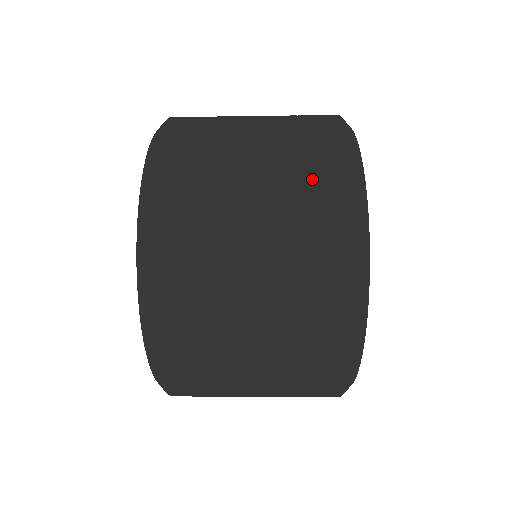
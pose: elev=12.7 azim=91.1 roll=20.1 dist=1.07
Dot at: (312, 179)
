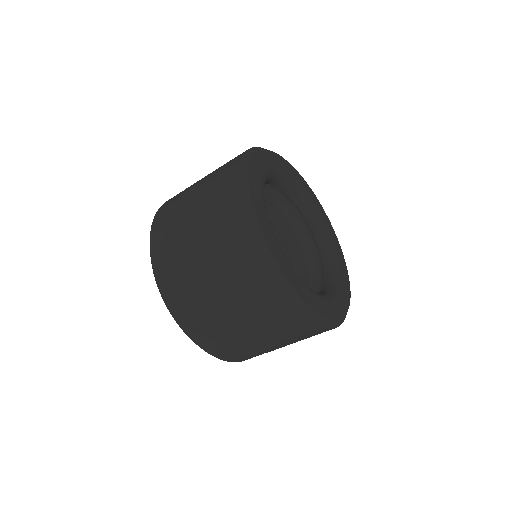
Dot at: (218, 192)
